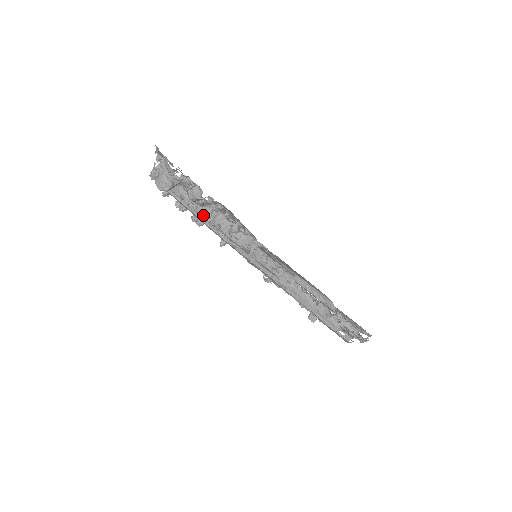
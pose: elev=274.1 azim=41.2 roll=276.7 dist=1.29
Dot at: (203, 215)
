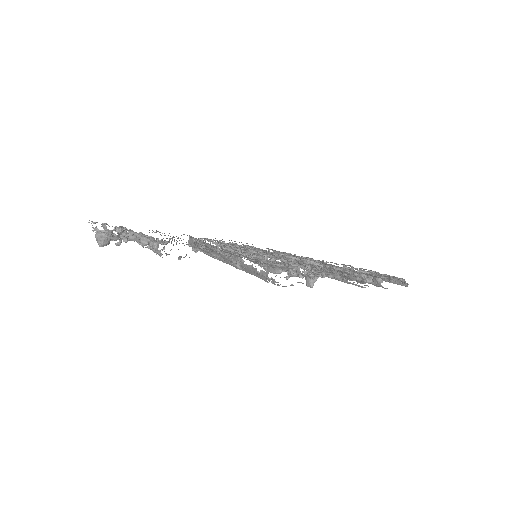
Dot at: occluded
